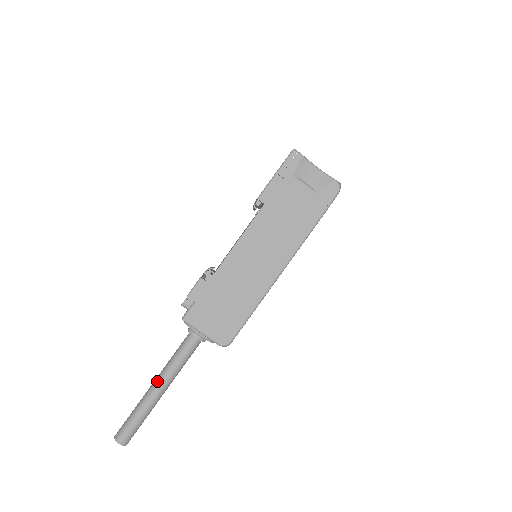
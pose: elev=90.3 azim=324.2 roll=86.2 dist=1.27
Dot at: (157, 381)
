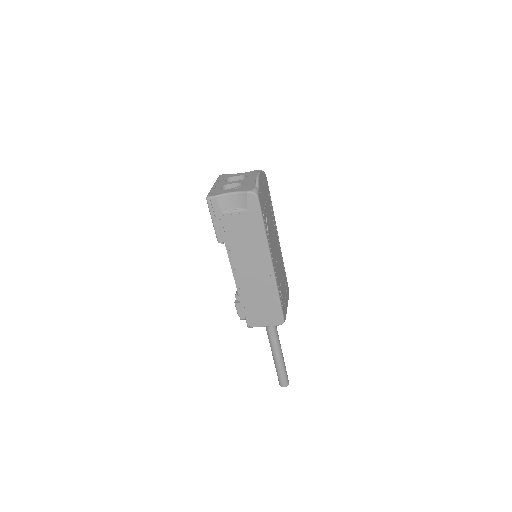
Dot at: (272, 351)
